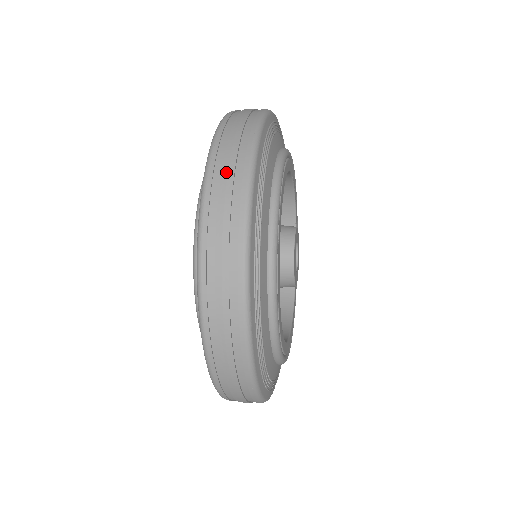
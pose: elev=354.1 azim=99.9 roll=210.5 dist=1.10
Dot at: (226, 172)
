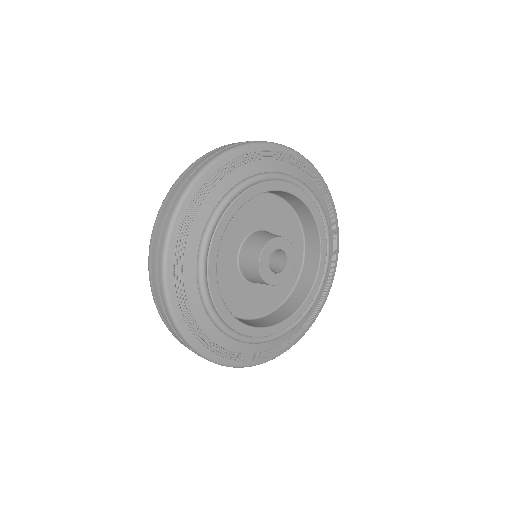
Dot at: (172, 196)
